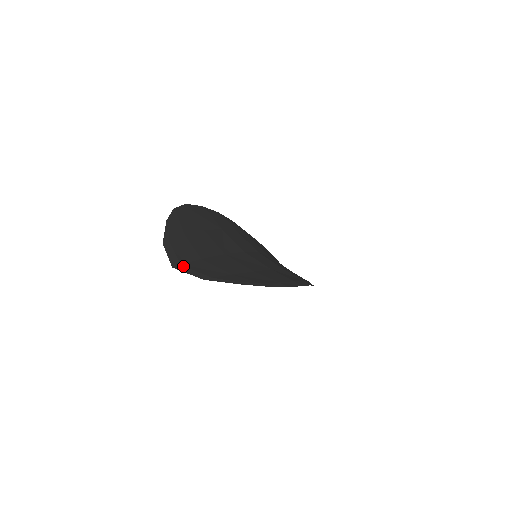
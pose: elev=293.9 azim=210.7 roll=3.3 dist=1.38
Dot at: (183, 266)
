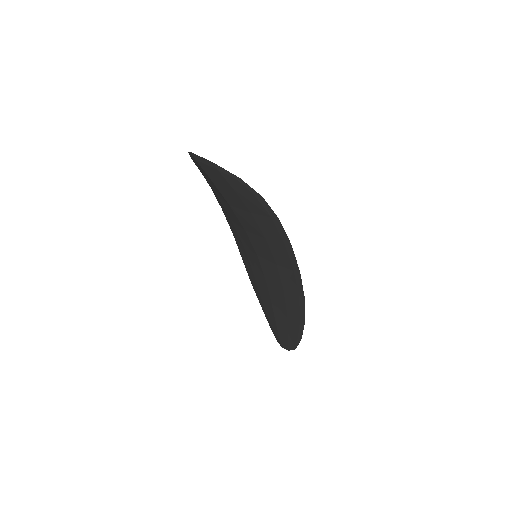
Dot at: (199, 159)
